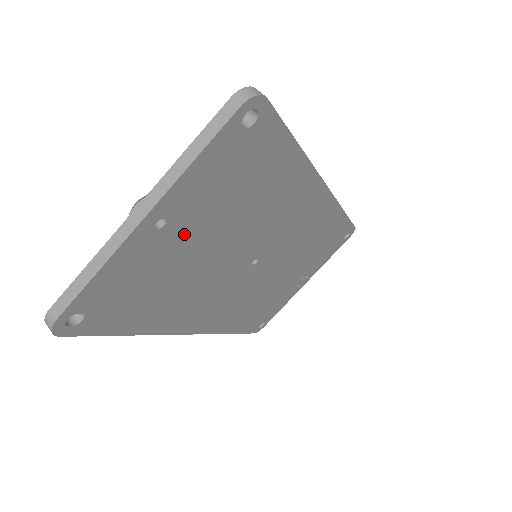
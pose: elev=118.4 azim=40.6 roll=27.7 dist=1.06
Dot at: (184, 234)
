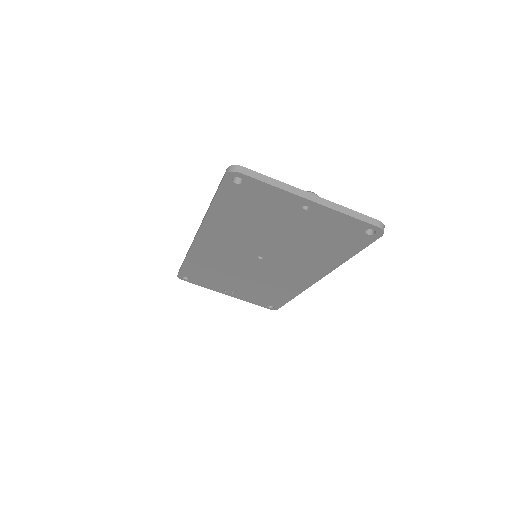
Dot at: (295, 218)
